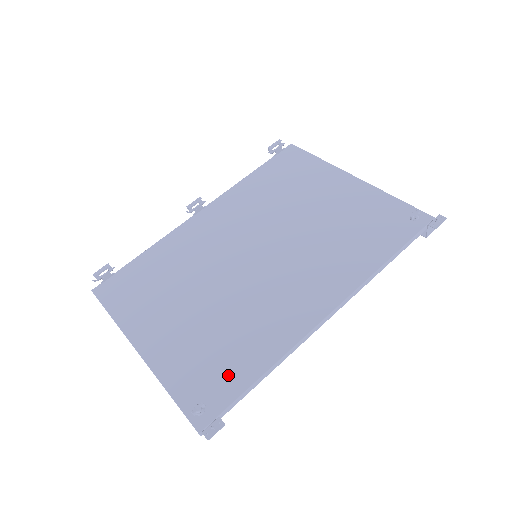
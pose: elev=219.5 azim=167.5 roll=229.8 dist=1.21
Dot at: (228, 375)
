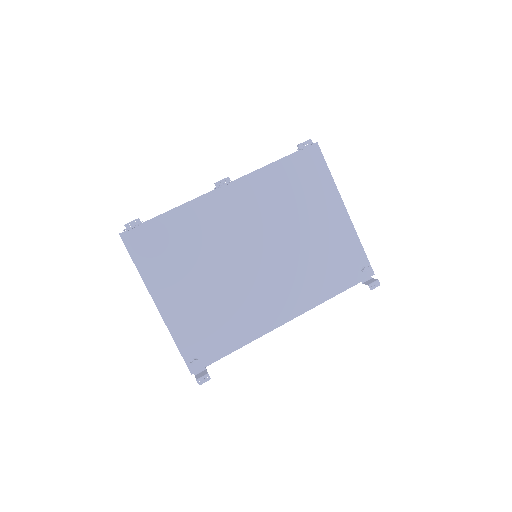
Dot at: (216, 344)
